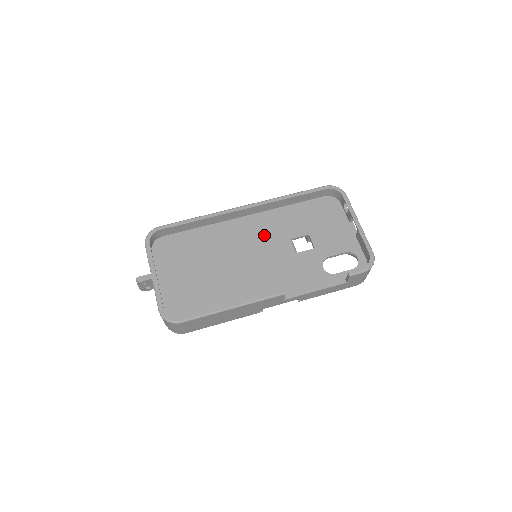
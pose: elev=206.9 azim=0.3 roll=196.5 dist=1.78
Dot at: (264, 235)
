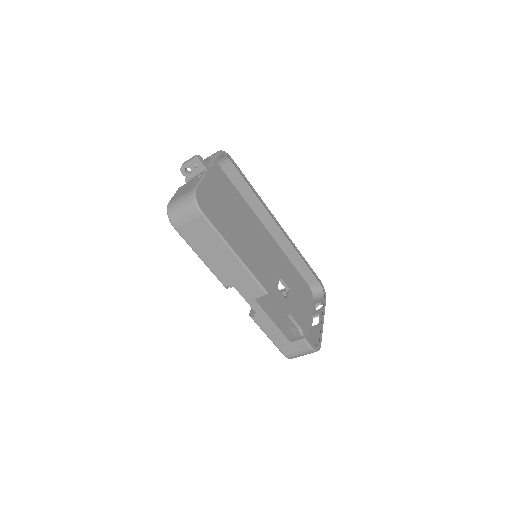
Dot at: (270, 254)
